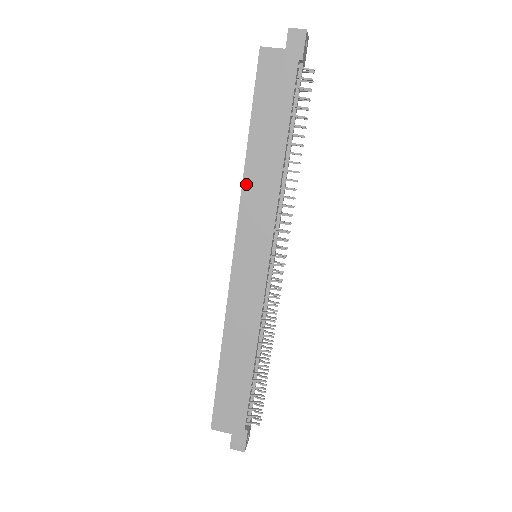
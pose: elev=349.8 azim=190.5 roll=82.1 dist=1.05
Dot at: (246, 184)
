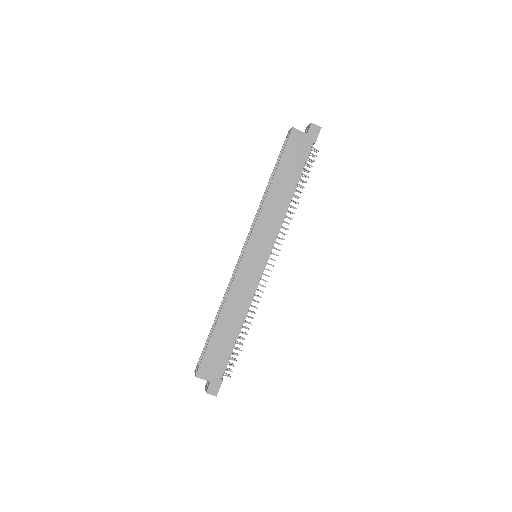
Dot at: (264, 207)
